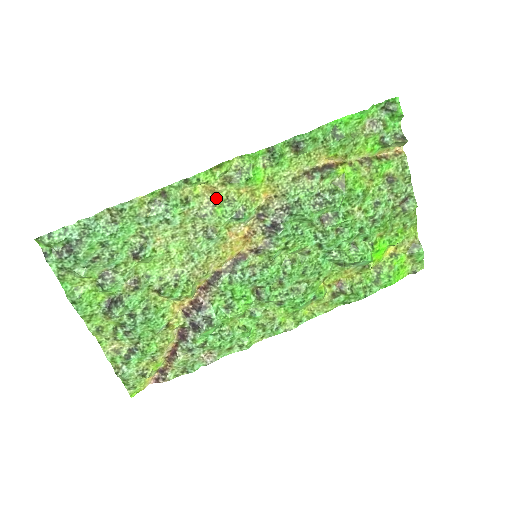
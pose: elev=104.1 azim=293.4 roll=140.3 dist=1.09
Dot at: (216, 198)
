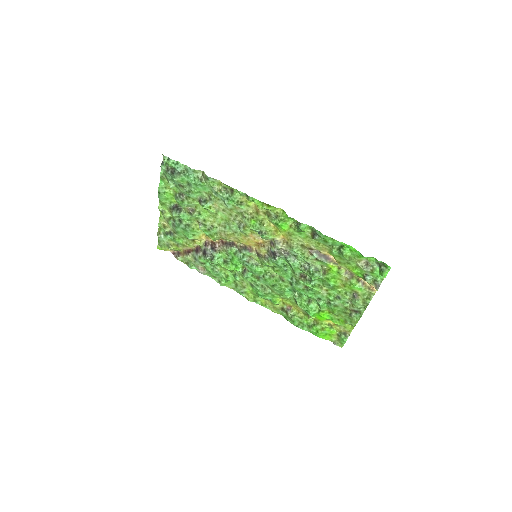
Dot at: (256, 215)
